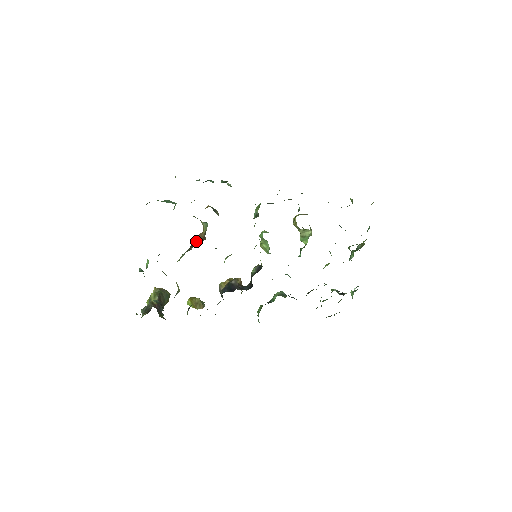
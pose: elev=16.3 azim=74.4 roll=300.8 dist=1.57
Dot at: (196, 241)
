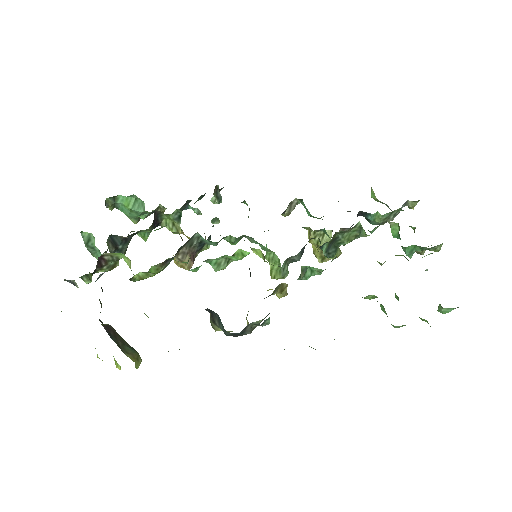
Dot at: (173, 255)
